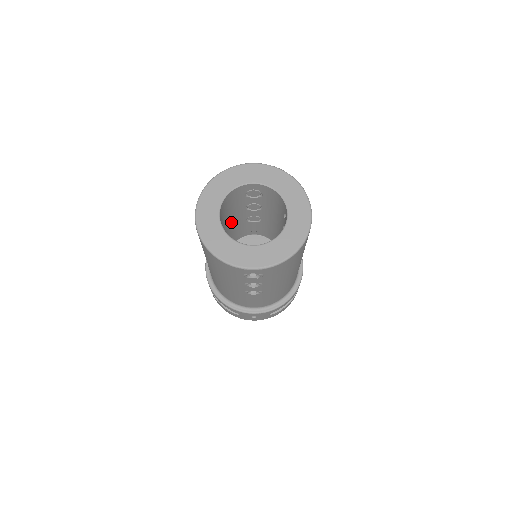
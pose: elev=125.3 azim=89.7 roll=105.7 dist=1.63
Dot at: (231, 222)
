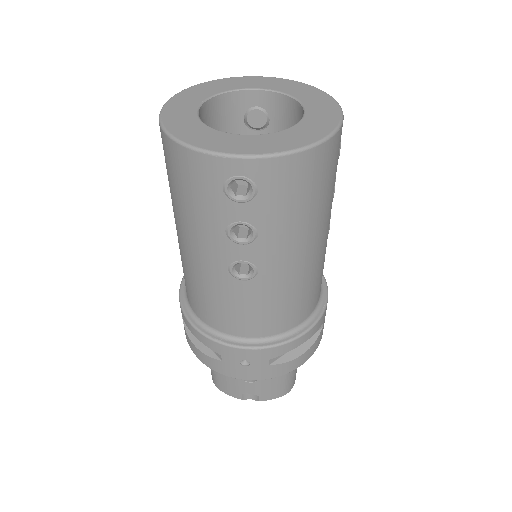
Dot at: occluded
